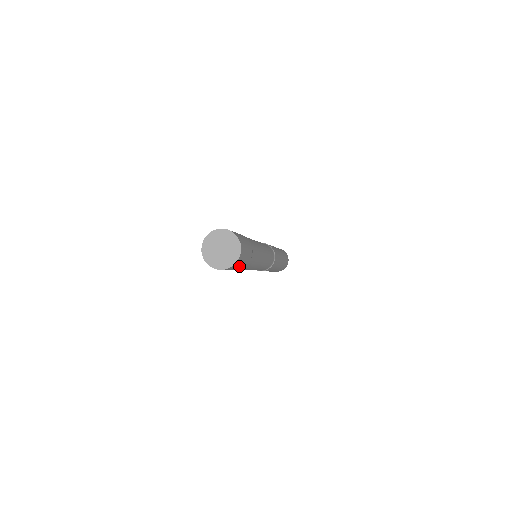
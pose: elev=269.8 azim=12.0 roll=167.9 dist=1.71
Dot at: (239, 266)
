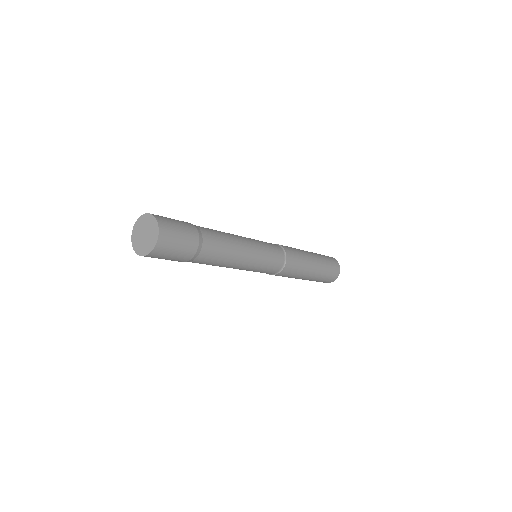
Dot at: (181, 242)
